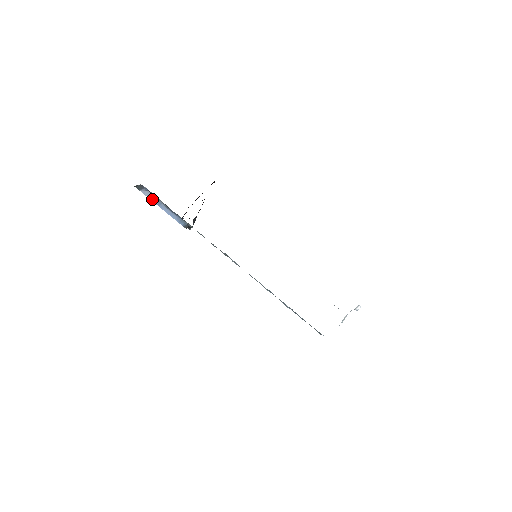
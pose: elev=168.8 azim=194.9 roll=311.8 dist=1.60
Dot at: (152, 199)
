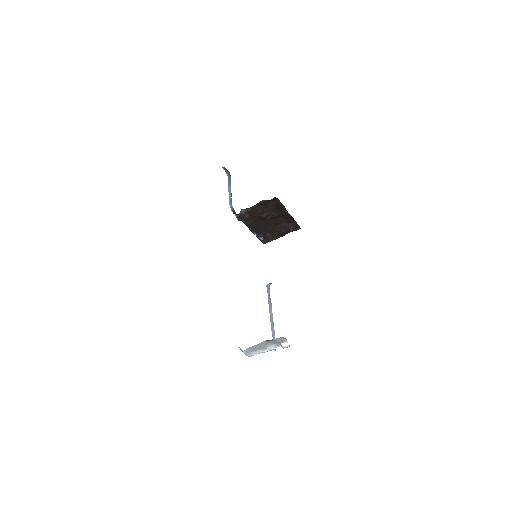
Dot at: (229, 184)
